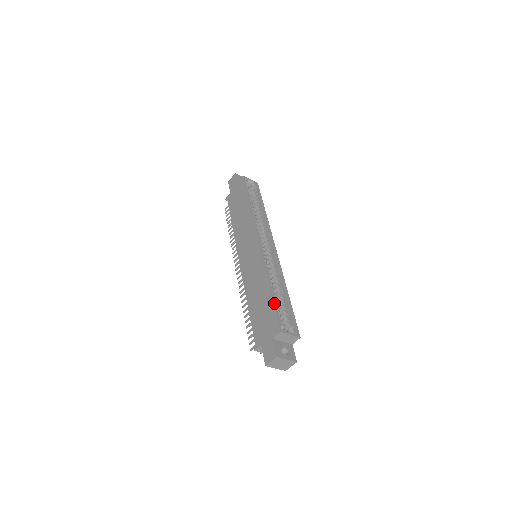
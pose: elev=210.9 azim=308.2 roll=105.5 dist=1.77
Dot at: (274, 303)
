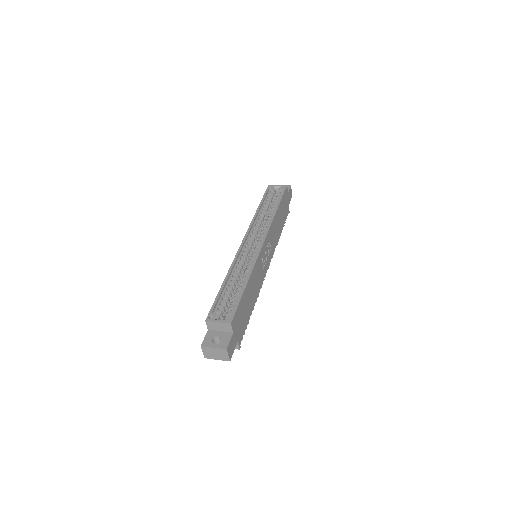
Dot at: (217, 295)
